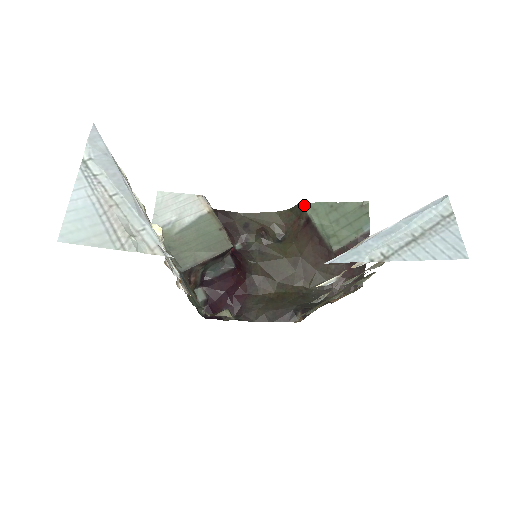
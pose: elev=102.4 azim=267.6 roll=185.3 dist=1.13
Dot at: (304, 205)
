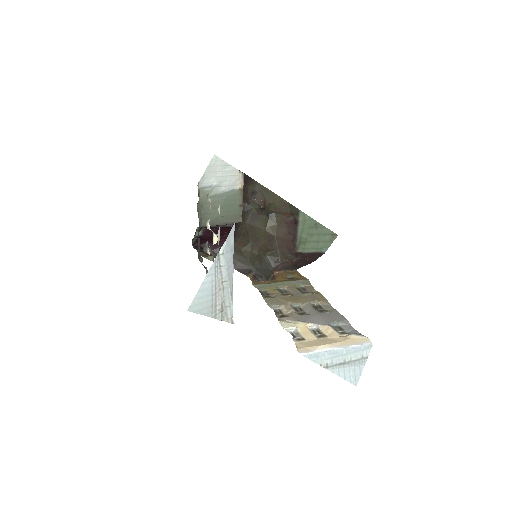
Dot at: (301, 213)
